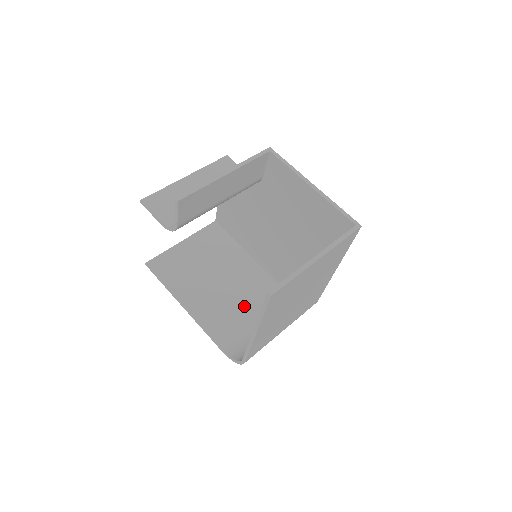
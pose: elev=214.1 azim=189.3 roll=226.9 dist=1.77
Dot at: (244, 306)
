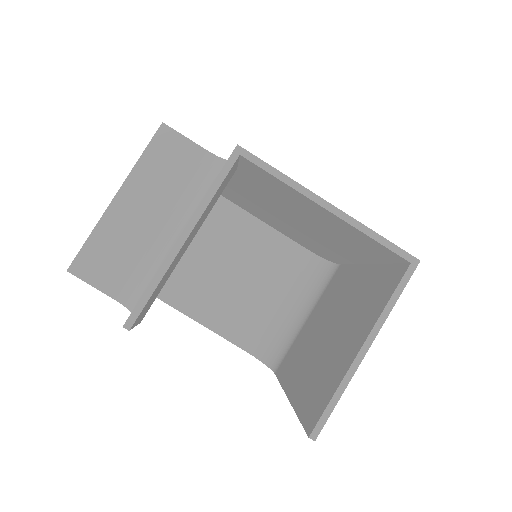
Dot at: (254, 285)
